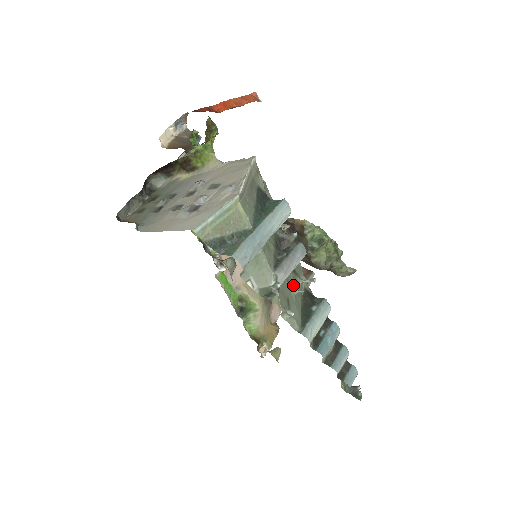
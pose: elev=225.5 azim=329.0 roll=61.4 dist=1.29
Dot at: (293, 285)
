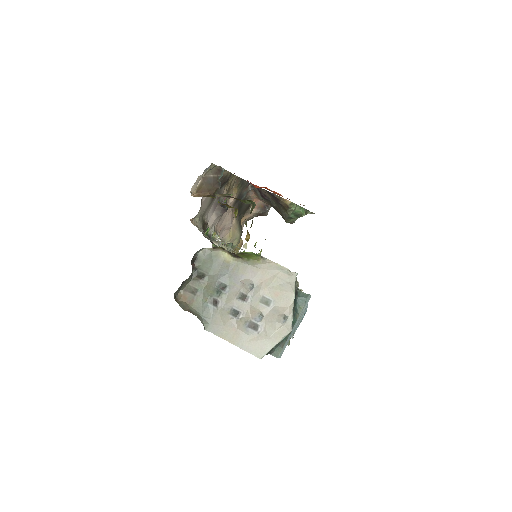
Dot at: occluded
